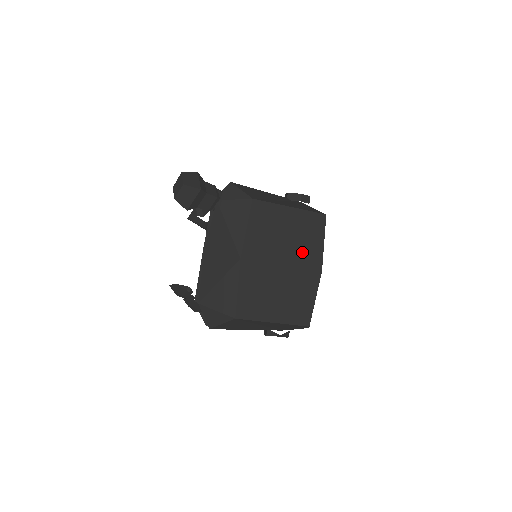
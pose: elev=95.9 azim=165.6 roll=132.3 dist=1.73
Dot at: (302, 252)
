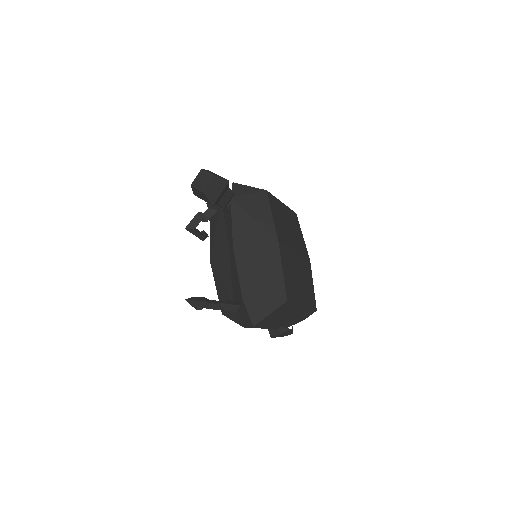
Dot at: (298, 242)
